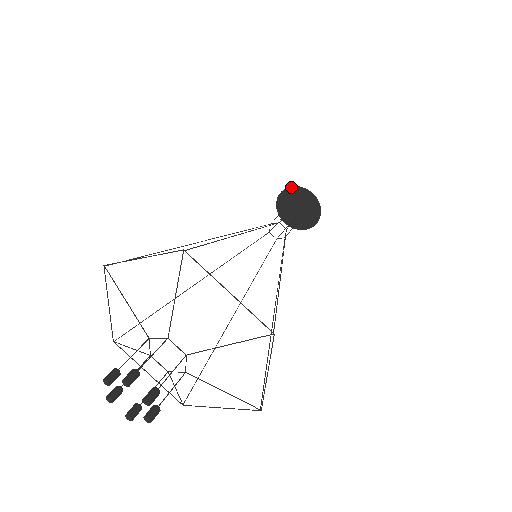
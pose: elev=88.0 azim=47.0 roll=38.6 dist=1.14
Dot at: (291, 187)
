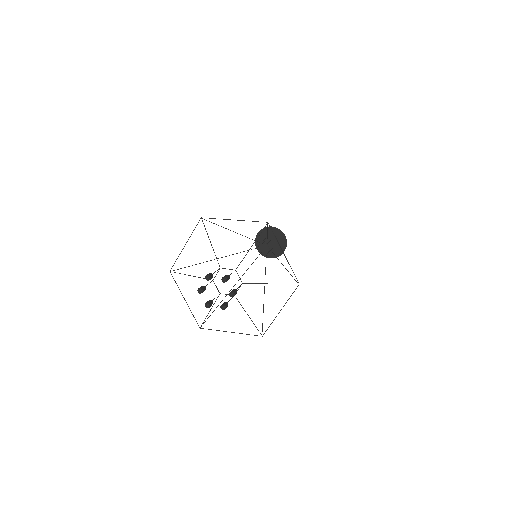
Dot at: (272, 227)
